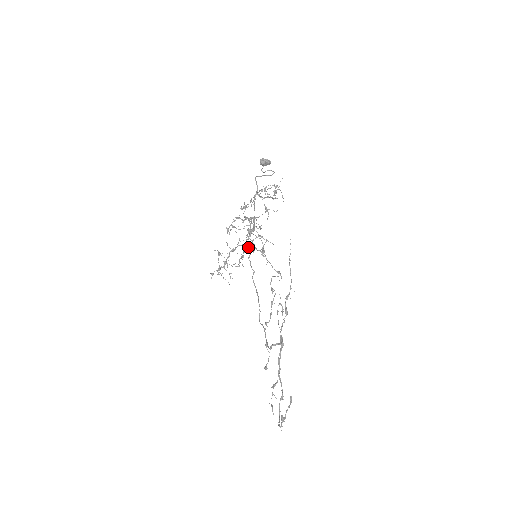
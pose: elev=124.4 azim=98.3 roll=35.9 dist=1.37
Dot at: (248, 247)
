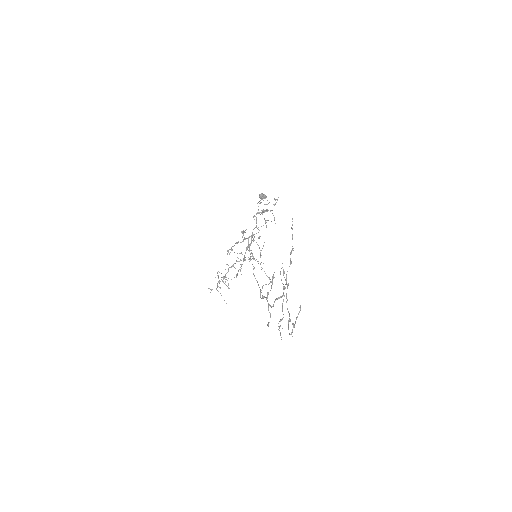
Dot at: (249, 251)
